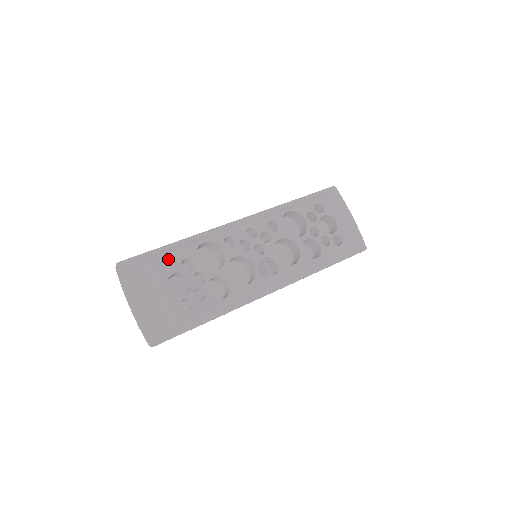
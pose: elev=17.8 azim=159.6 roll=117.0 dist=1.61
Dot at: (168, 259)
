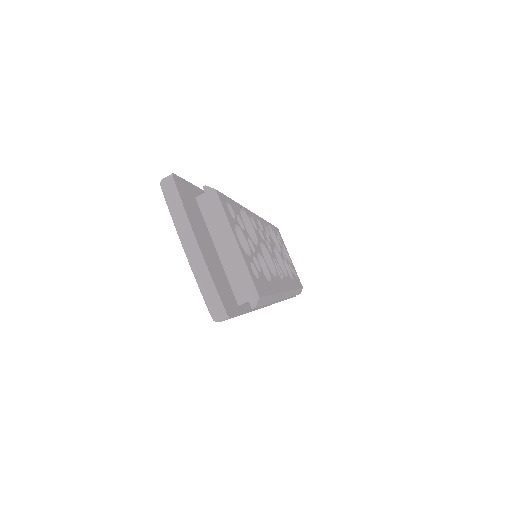
Dot at: occluded
